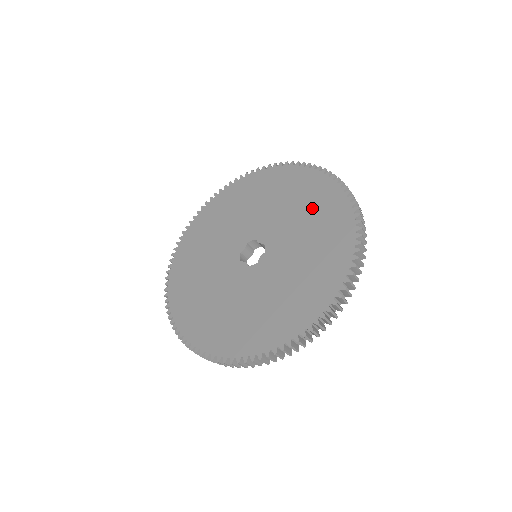
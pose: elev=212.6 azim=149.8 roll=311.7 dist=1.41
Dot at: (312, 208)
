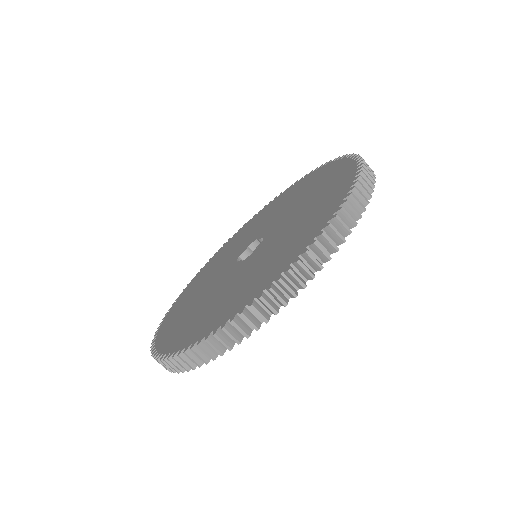
Dot at: (316, 187)
